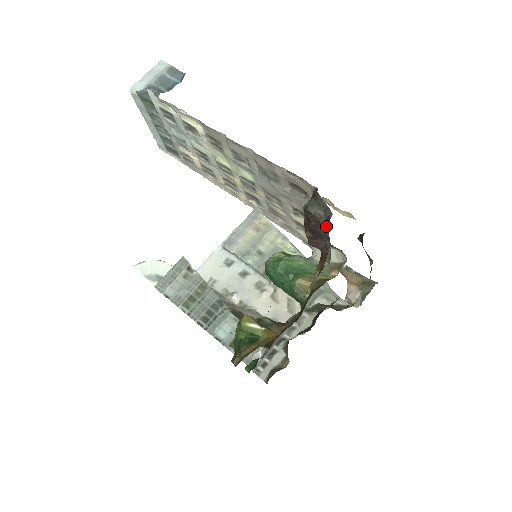
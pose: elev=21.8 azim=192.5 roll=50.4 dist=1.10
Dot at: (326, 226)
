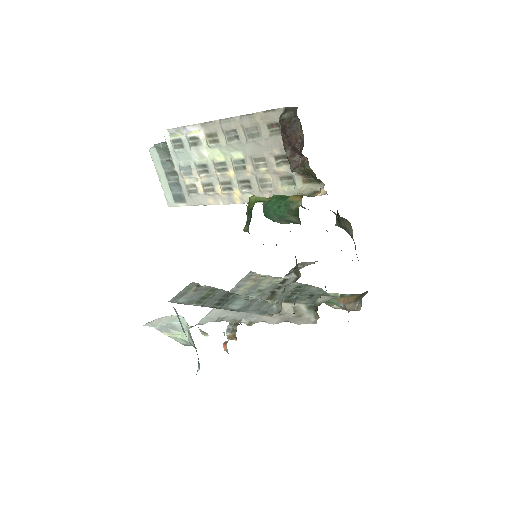
Dot at: (296, 115)
